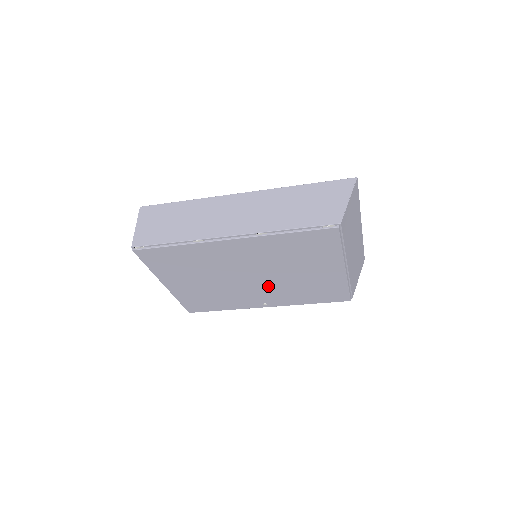
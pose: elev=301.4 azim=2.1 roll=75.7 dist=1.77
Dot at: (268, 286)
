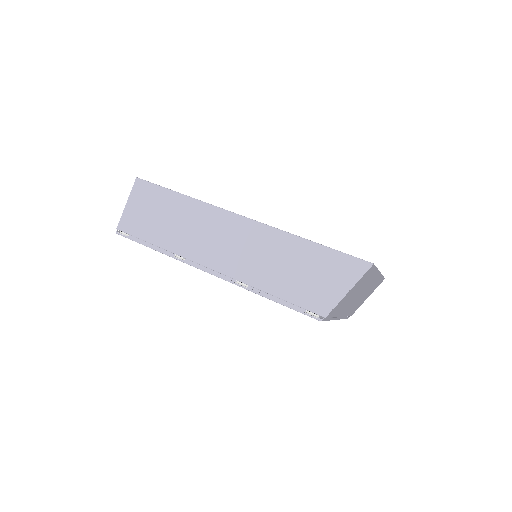
Dot at: occluded
